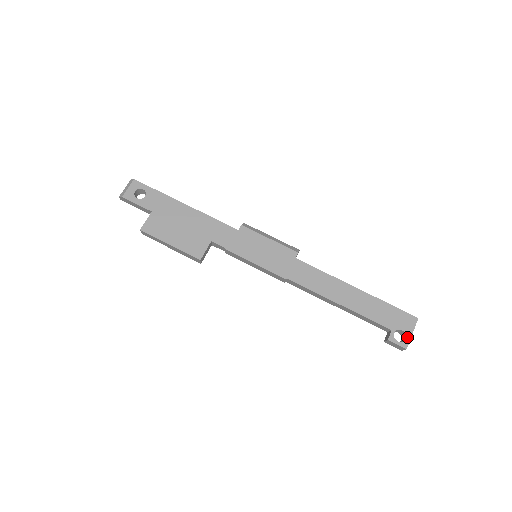
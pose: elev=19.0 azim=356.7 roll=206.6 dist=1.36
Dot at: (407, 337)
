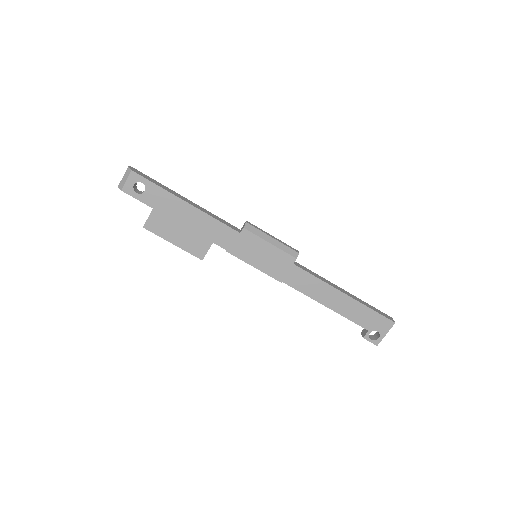
Dot at: (380, 337)
